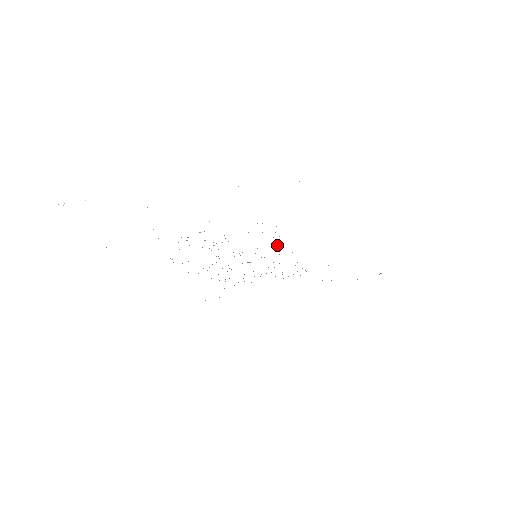
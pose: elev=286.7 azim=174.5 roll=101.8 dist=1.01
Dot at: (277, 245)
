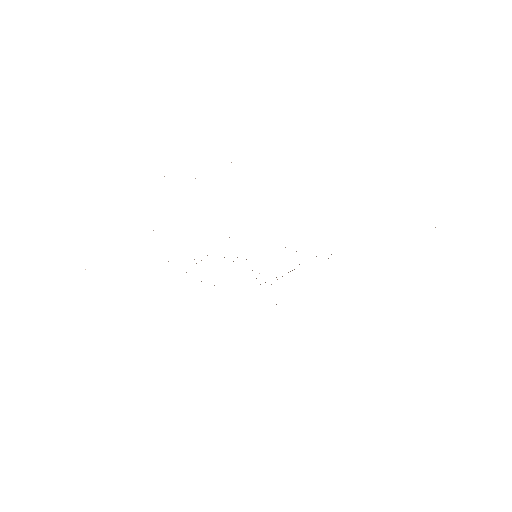
Dot at: occluded
